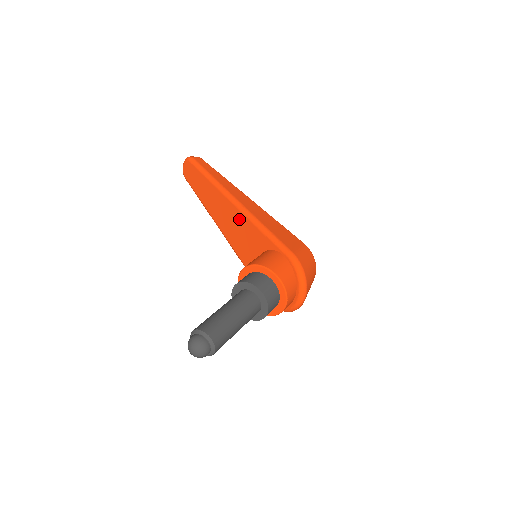
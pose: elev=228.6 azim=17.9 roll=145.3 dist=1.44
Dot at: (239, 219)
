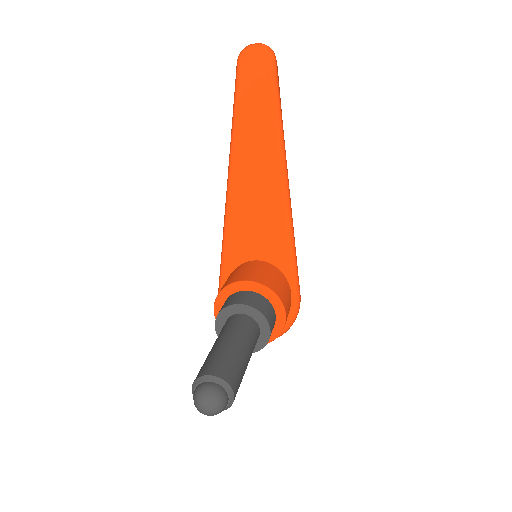
Dot at: (273, 201)
